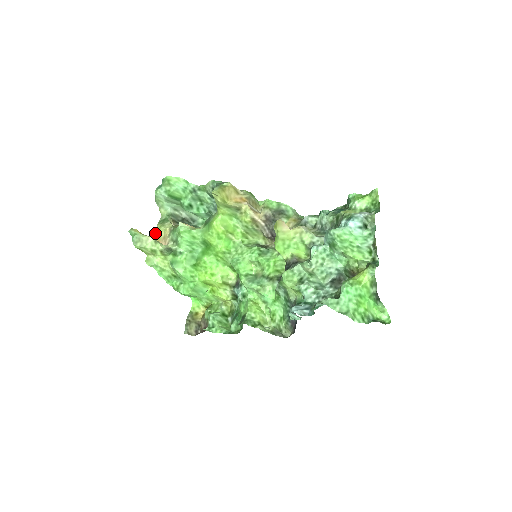
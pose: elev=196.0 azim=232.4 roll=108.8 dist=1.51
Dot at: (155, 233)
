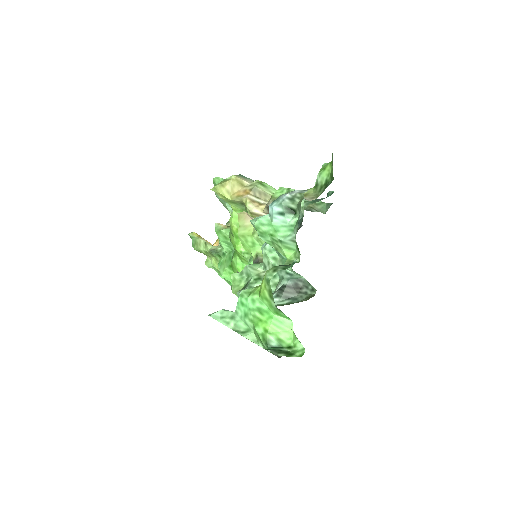
Dot at: occluded
